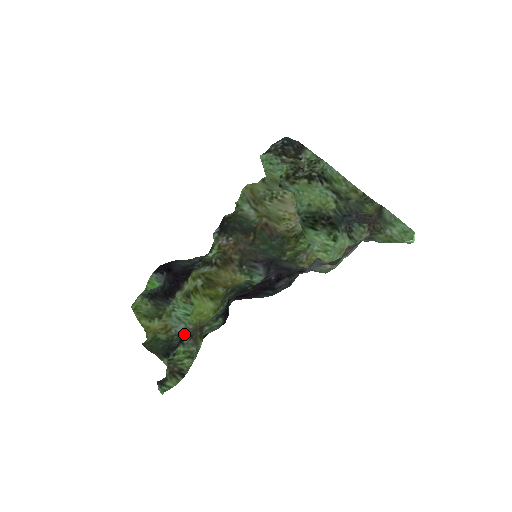
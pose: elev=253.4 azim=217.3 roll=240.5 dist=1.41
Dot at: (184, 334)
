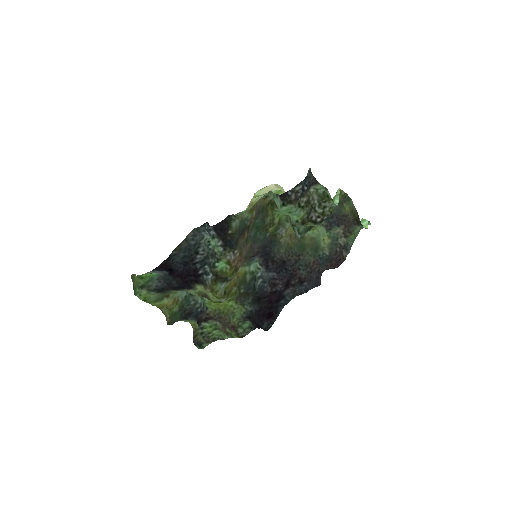
Dot at: (208, 318)
